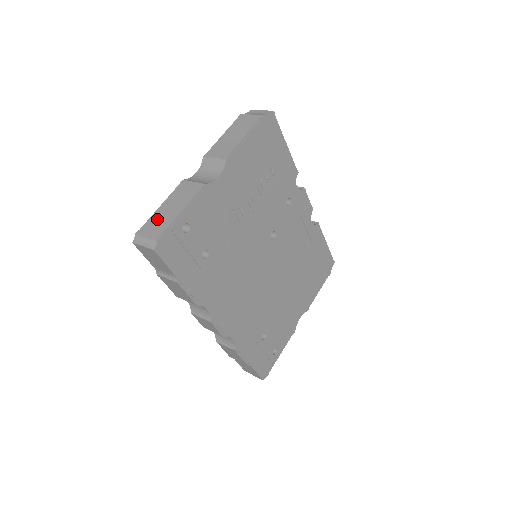
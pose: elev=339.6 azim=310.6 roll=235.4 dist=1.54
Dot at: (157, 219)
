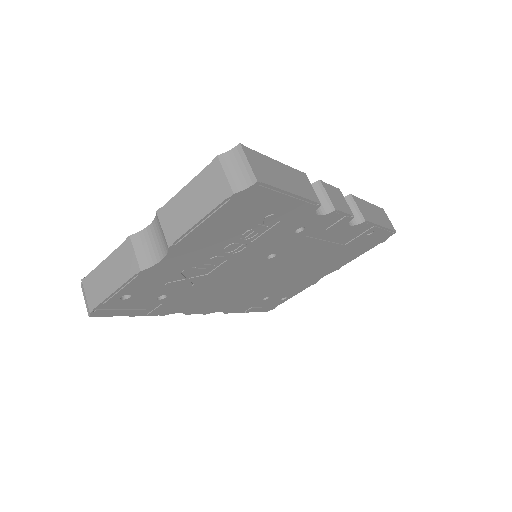
Dot at: (97, 279)
